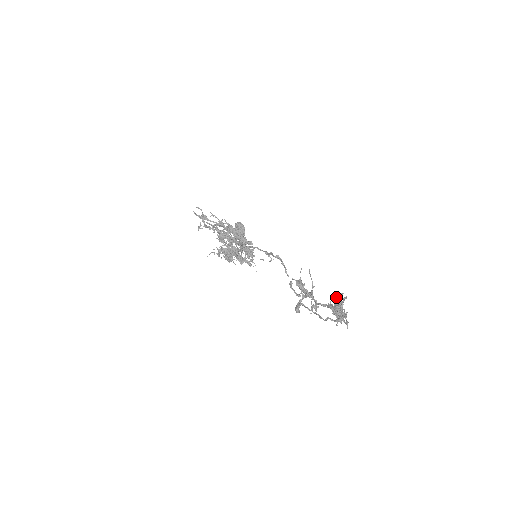
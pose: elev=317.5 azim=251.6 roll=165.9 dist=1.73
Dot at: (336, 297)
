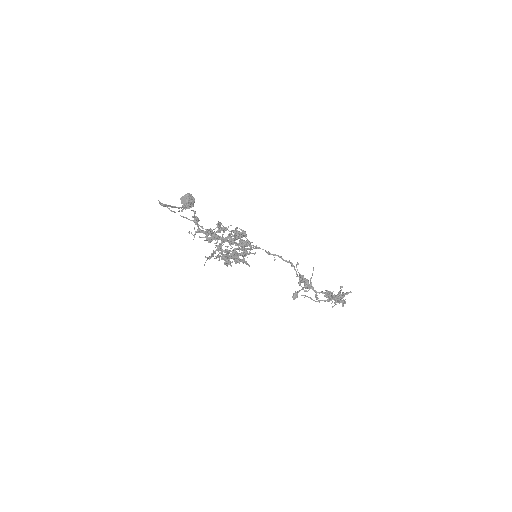
Dot at: occluded
